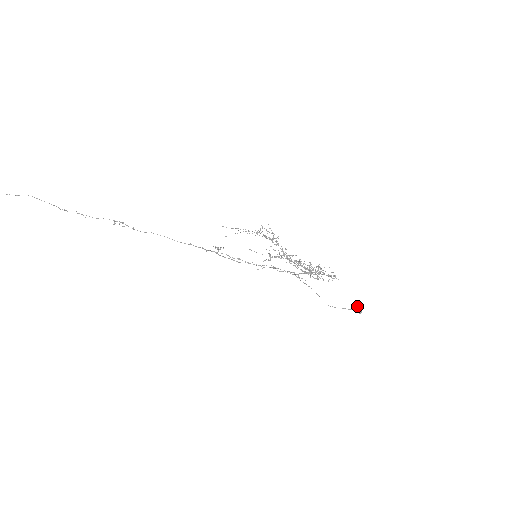
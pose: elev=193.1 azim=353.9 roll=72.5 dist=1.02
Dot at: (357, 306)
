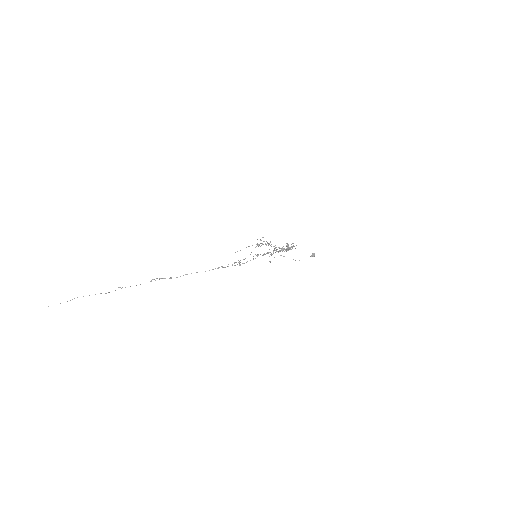
Dot at: (312, 254)
